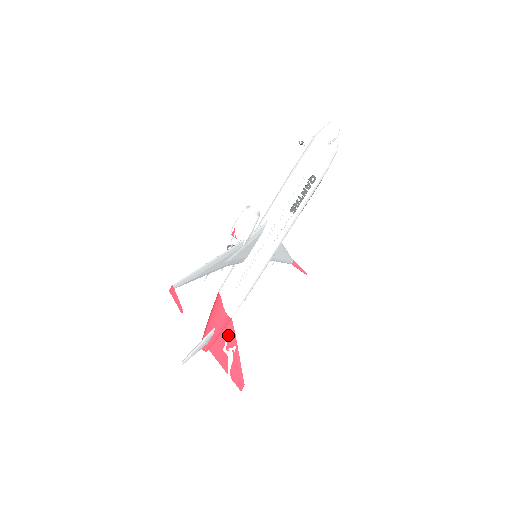
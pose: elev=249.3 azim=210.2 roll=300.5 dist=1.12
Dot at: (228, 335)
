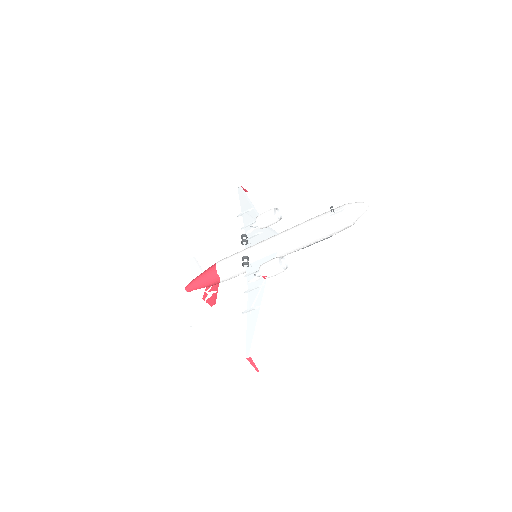
Dot at: (213, 286)
